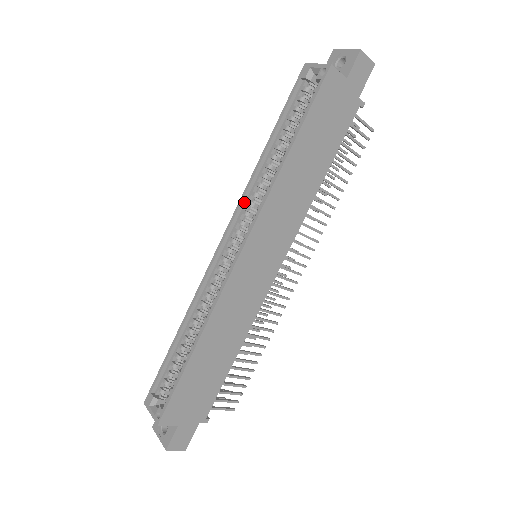
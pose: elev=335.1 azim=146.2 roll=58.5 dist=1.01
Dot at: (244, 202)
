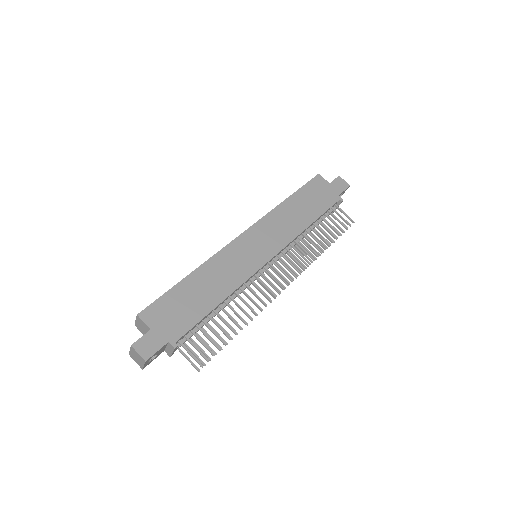
Dot at: occluded
